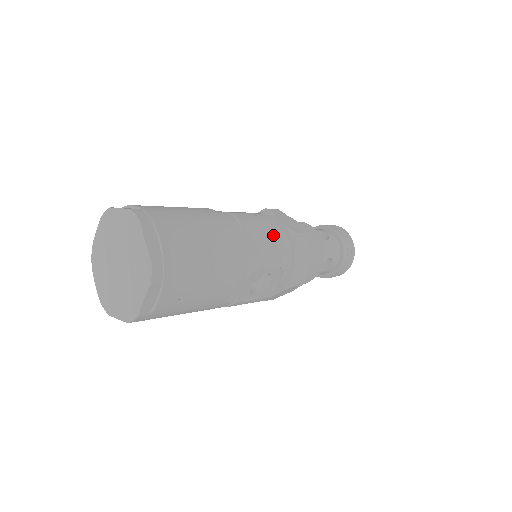
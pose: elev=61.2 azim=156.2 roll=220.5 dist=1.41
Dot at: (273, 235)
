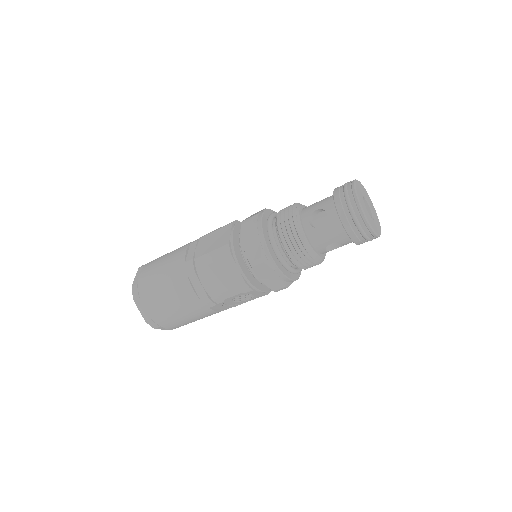
Dot at: (229, 270)
